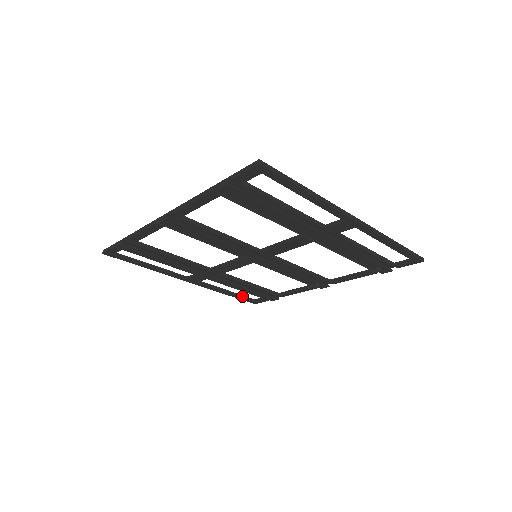
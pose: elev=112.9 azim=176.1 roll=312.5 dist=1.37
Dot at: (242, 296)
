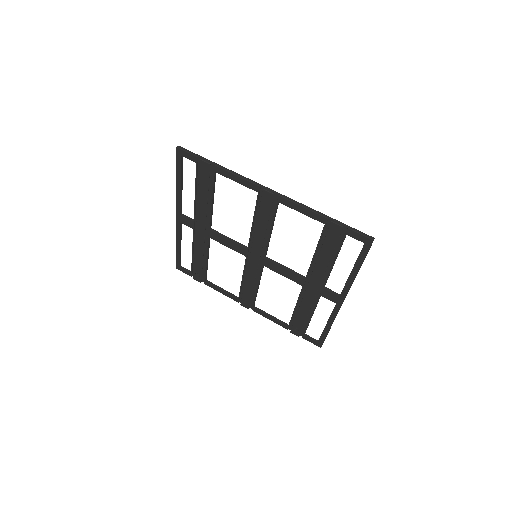
Dot at: occluded
